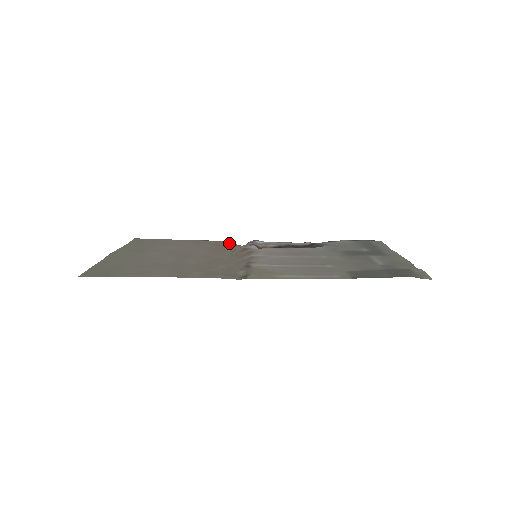
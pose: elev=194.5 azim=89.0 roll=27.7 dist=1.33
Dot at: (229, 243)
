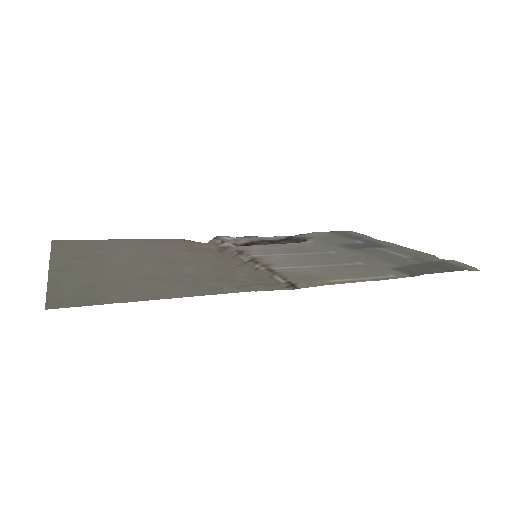
Dot at: (191, 241)
